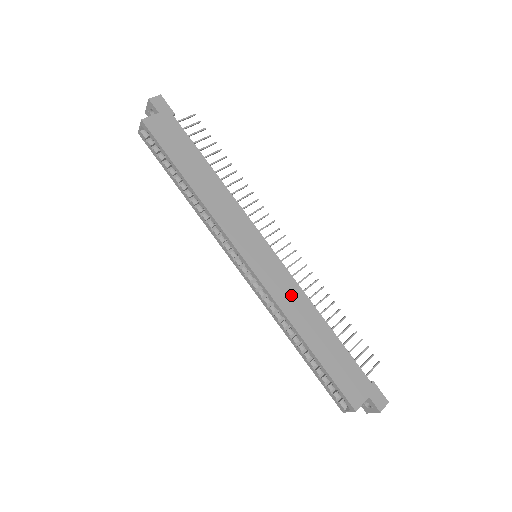
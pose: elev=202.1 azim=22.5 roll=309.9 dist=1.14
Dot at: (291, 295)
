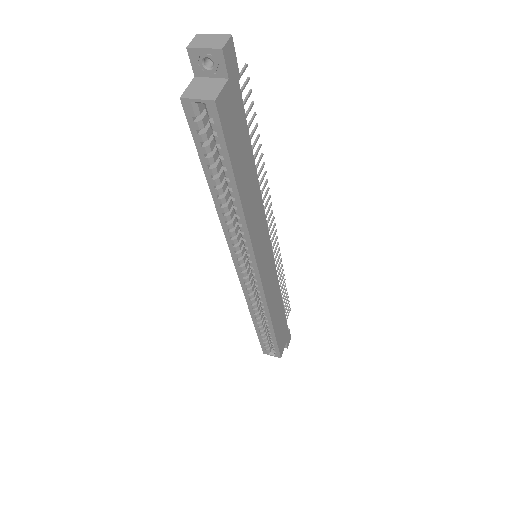
Dot at: (274, 290)
